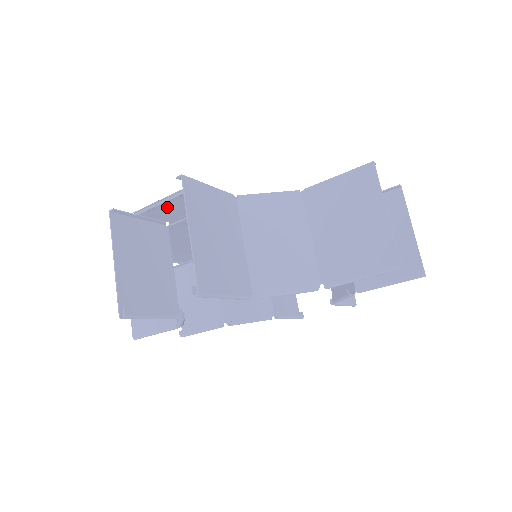
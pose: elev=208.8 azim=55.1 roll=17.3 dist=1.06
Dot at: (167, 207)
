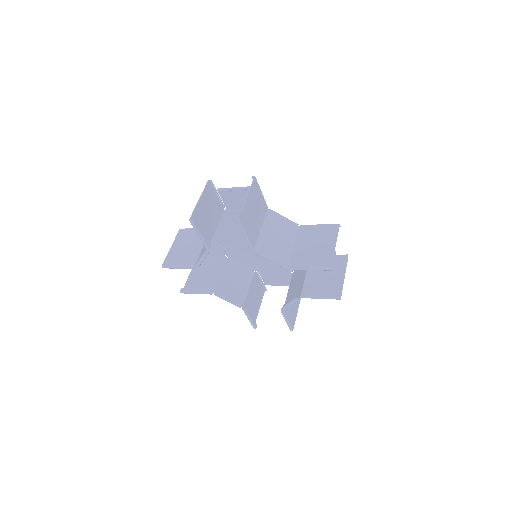
Dot at: (234, 195)
